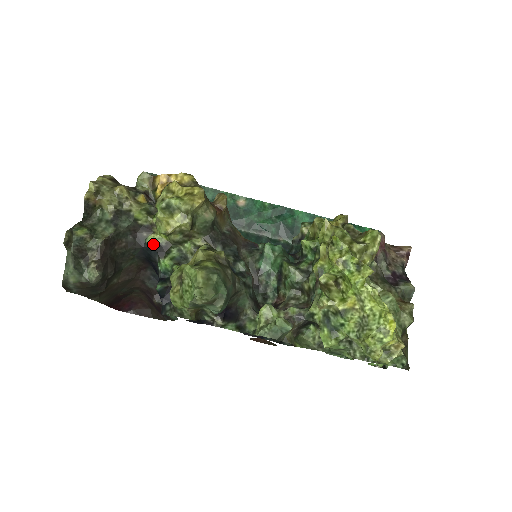
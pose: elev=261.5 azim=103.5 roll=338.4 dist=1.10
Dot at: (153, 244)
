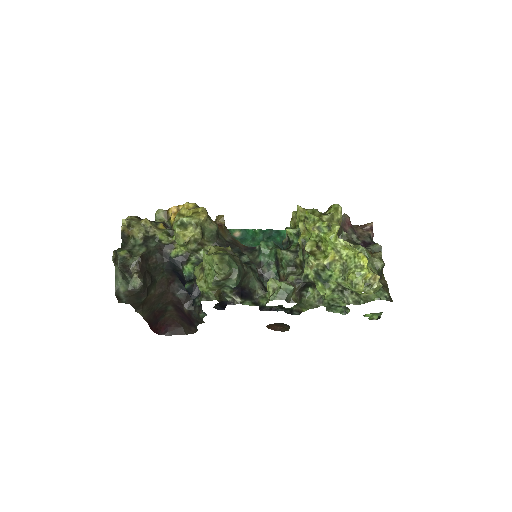
Dot at: (176, 256)
